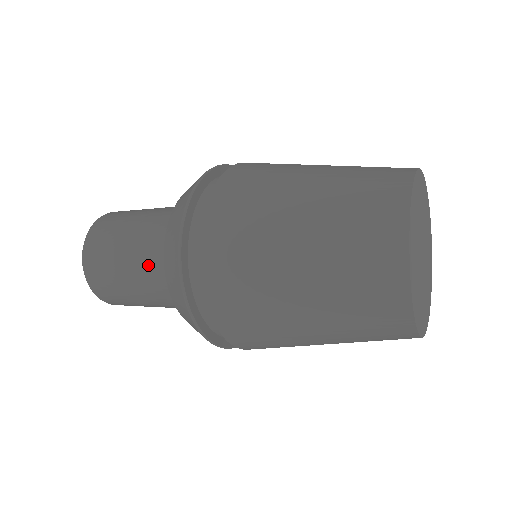
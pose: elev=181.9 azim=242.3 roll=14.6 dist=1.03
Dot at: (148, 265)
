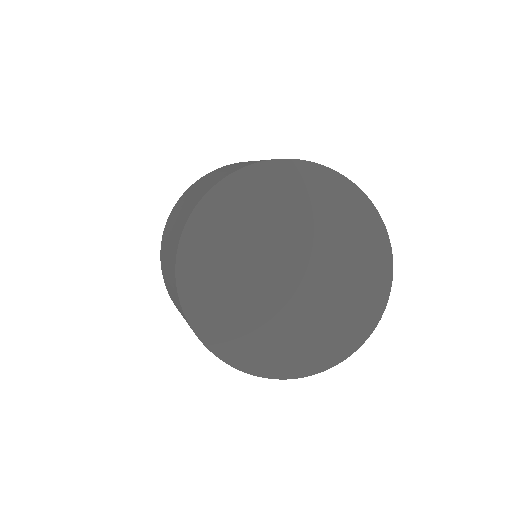
Dot at: occluded
